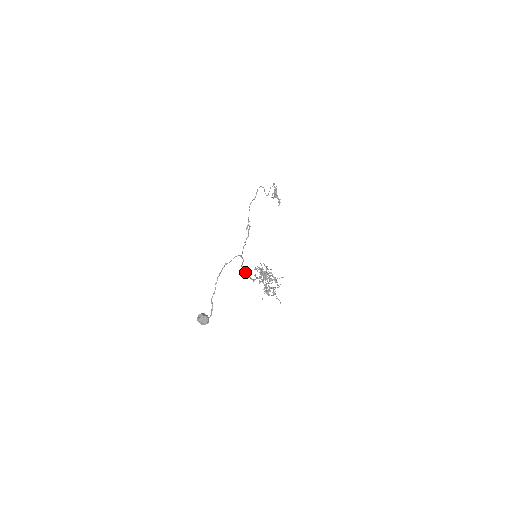
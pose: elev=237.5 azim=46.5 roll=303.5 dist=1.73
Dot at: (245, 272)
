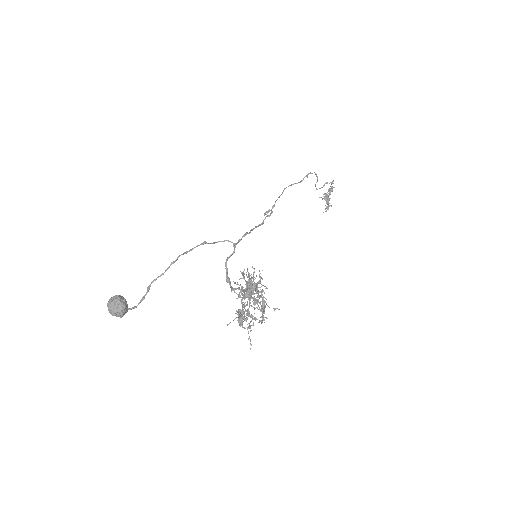
Dot at: (227, 270)
